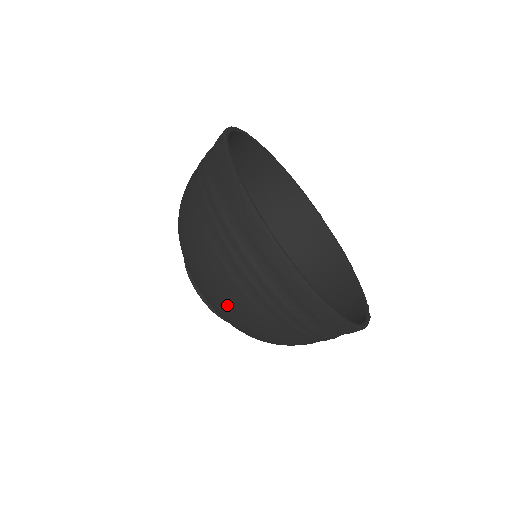
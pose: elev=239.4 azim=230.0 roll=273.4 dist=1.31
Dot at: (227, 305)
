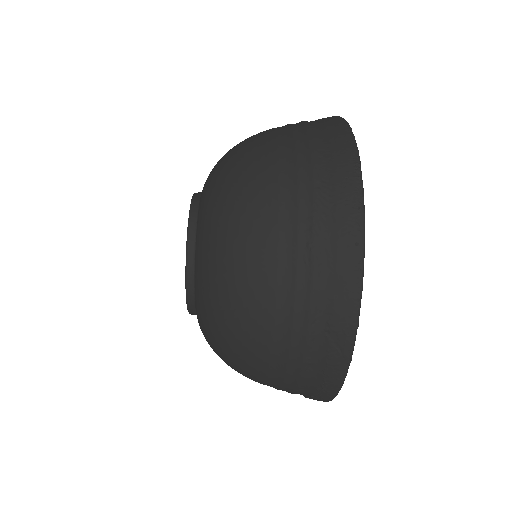
Dot at: (235, 357)
